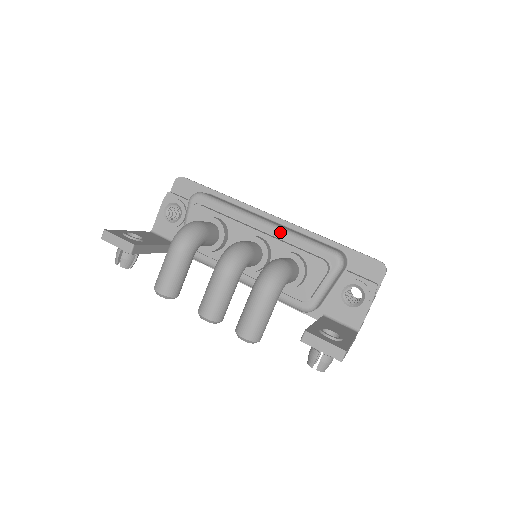
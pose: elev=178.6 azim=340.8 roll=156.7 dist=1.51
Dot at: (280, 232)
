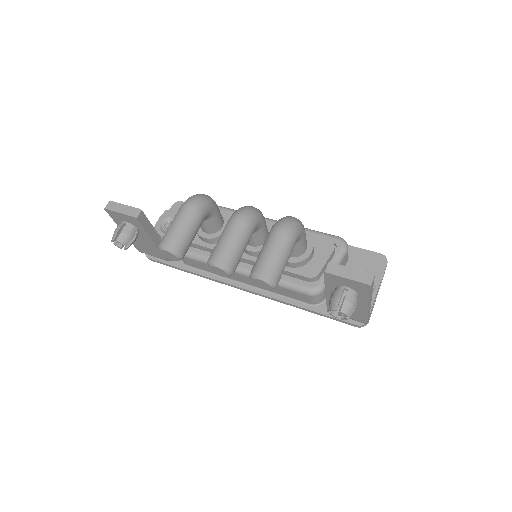
Dot at: occluded
